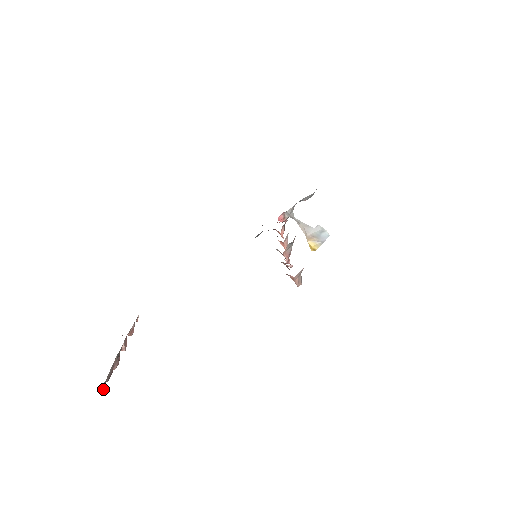
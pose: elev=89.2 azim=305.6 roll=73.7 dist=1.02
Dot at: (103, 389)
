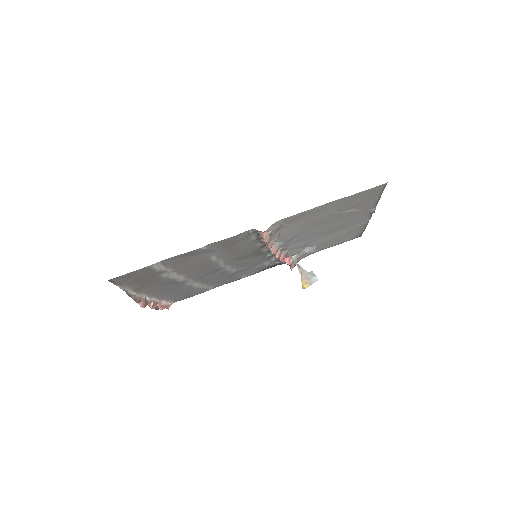
Dot at: (128, 295)
